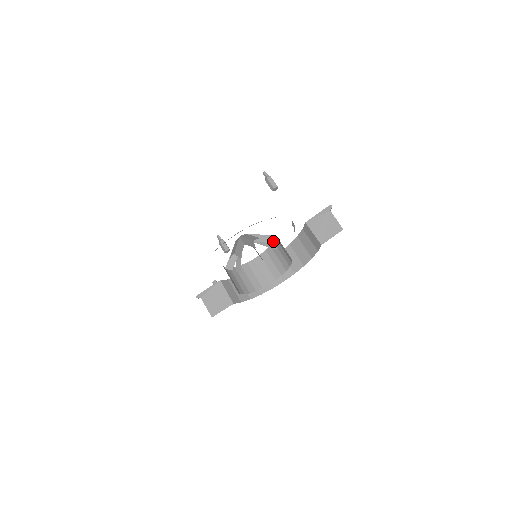
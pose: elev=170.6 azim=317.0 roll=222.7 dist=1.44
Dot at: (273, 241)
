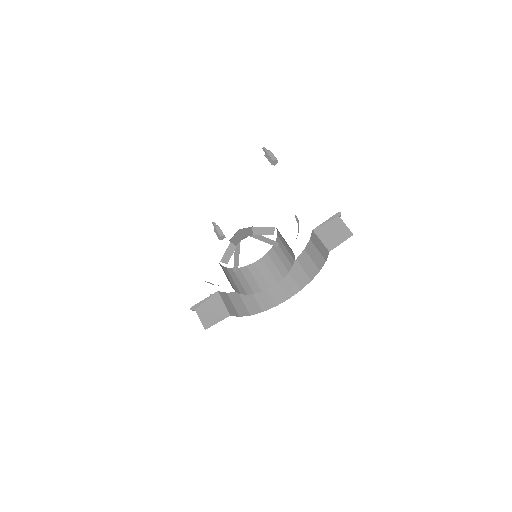
Dot at: occluded
